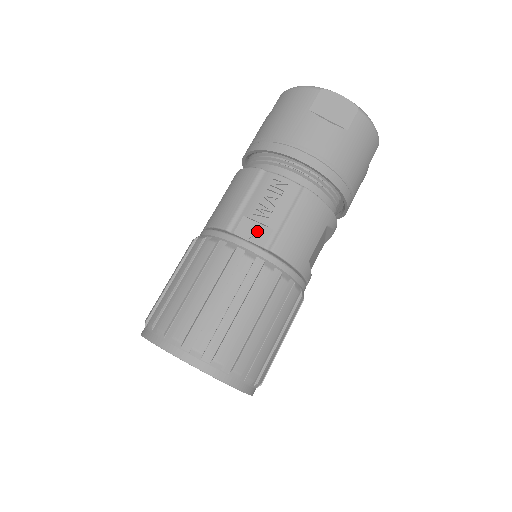
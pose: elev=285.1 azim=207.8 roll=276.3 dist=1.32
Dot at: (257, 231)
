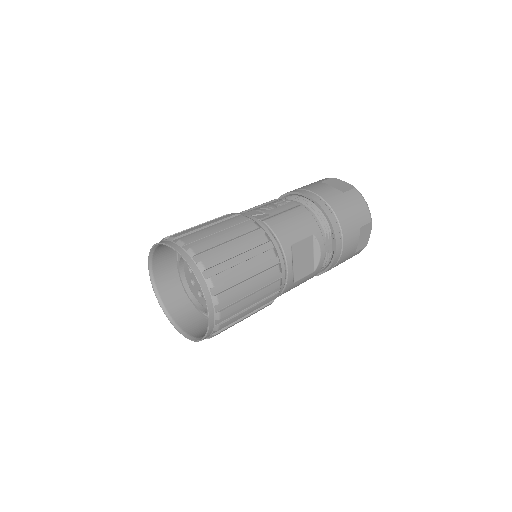
Dot at: (258, 214)
